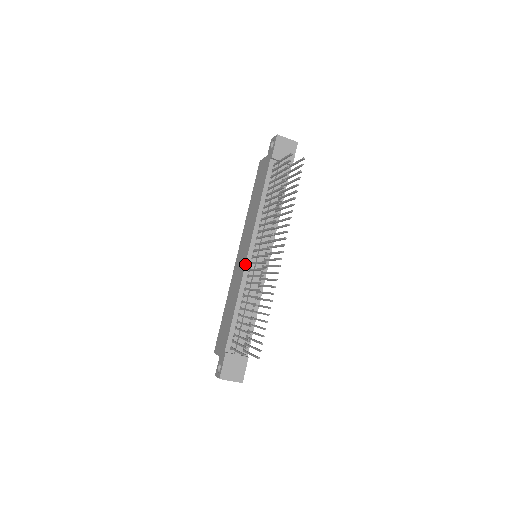
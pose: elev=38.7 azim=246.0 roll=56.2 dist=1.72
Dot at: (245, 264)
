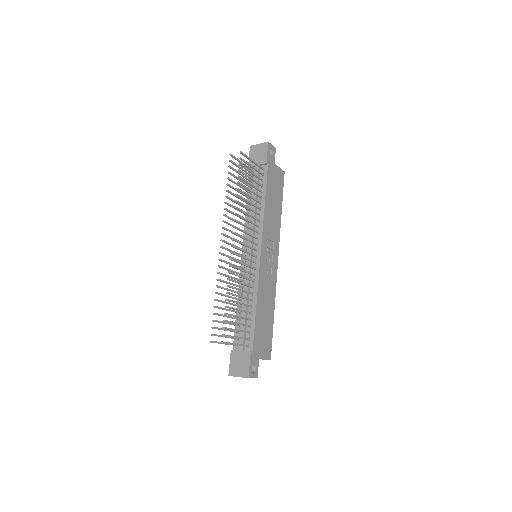
Dot at: occluded
